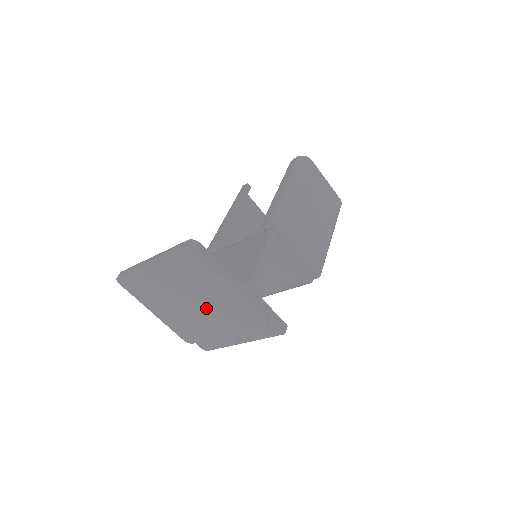
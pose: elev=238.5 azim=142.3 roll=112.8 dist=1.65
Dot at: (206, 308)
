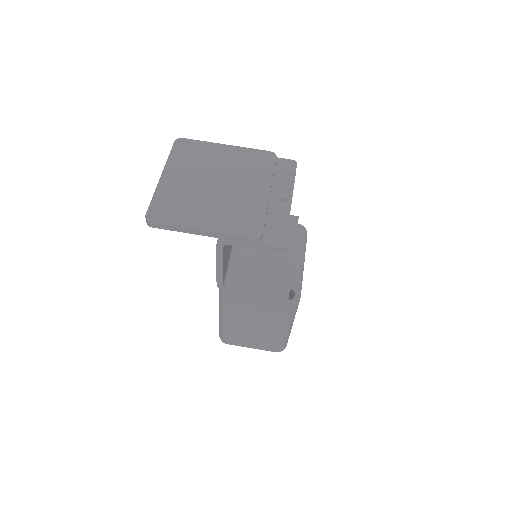
Dot at: (231, 180)
